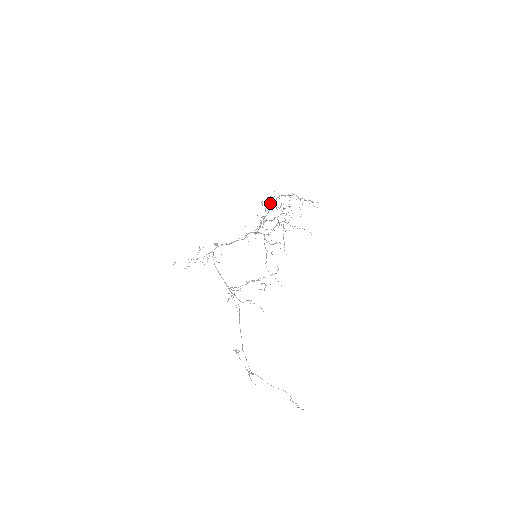
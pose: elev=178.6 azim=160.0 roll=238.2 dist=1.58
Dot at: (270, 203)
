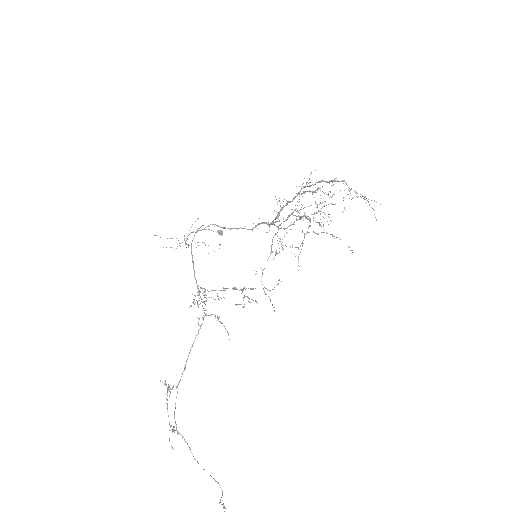
Dot at: (304, 186)
